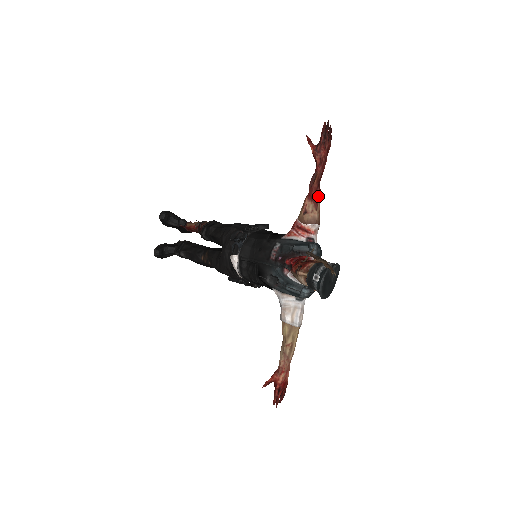
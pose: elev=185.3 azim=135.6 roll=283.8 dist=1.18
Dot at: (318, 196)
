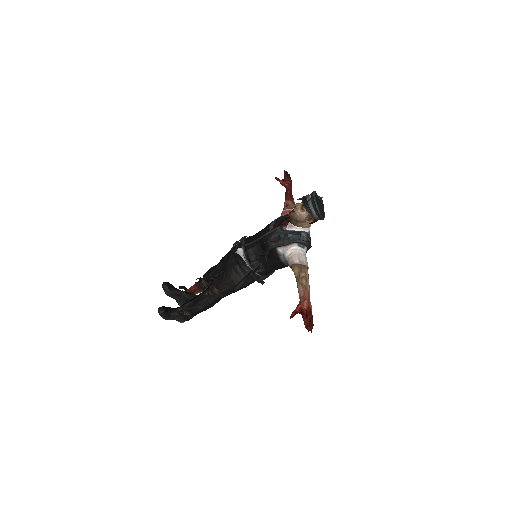
Dot at: (293, 199)
